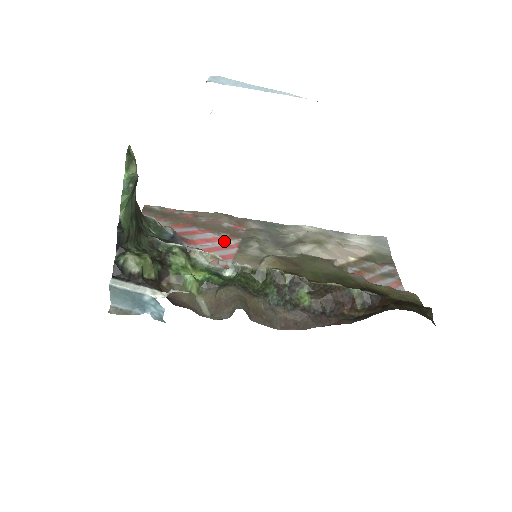
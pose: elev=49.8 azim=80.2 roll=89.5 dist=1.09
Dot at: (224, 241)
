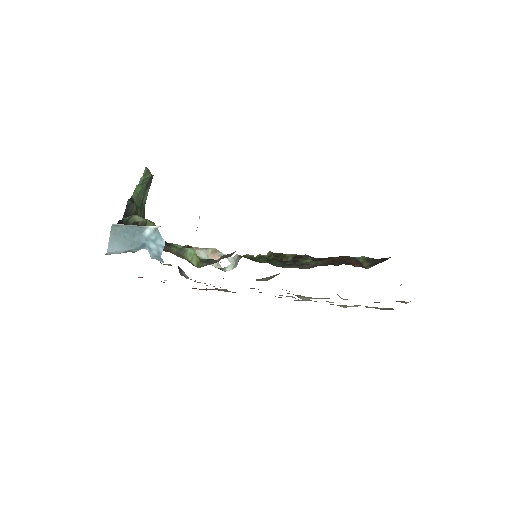
Dot at: occluded
